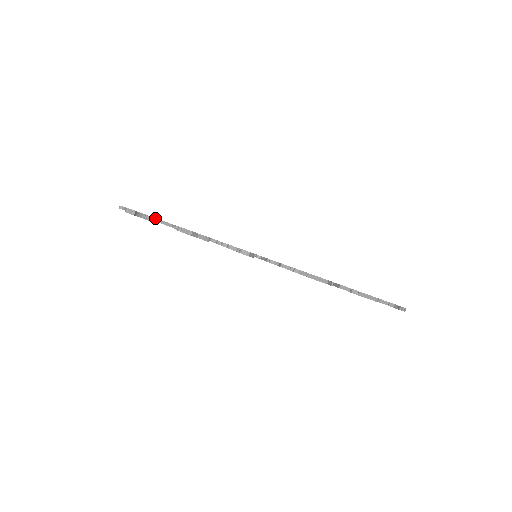
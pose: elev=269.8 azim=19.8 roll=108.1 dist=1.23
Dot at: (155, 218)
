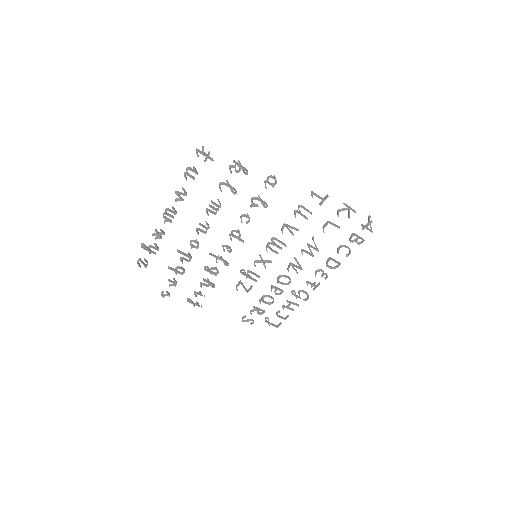
Dot at: (212, 158)
